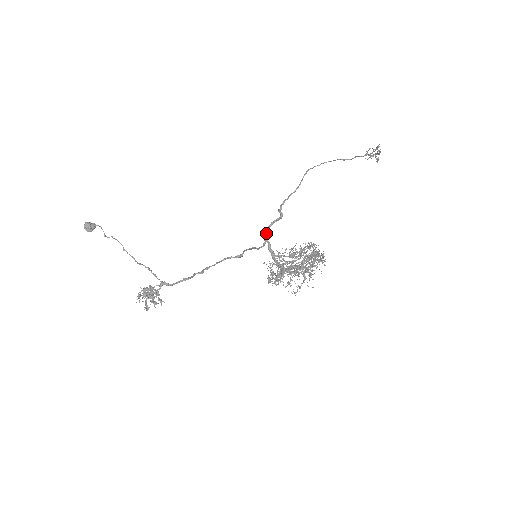
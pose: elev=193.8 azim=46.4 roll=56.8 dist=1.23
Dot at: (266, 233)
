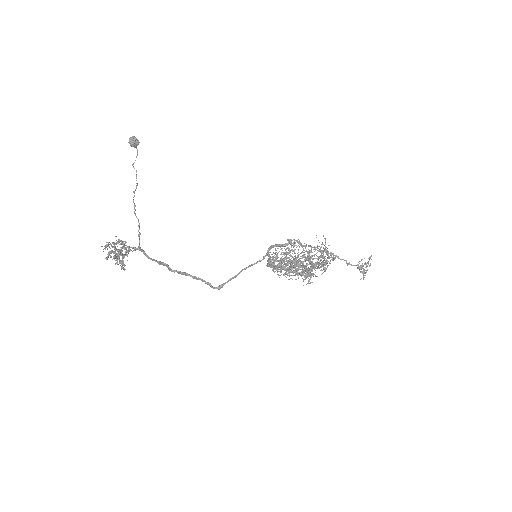
Dot at: (271, 247)
